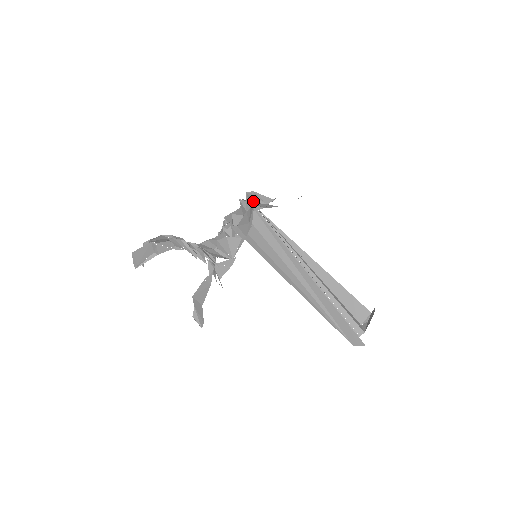
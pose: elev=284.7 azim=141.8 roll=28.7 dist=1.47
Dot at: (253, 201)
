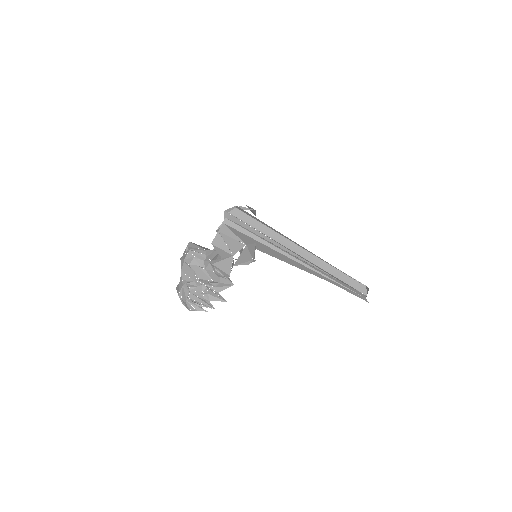
Dot at: occluded
